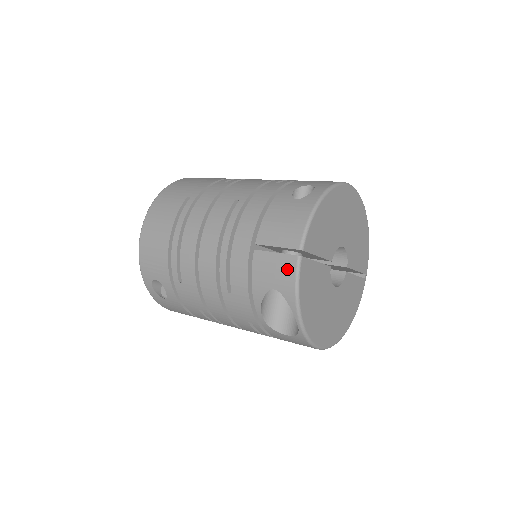
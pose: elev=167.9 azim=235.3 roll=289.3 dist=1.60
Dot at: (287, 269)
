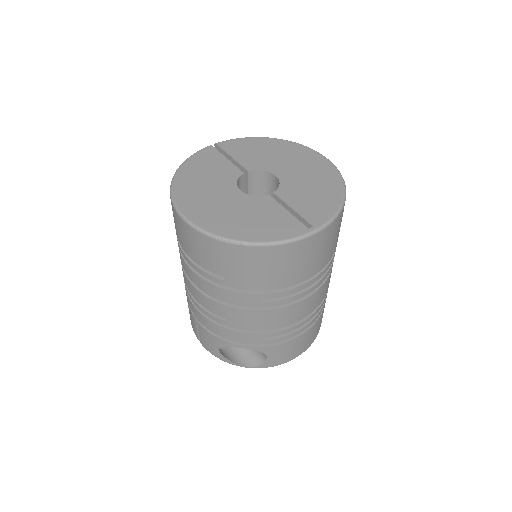
Dot at: occluded
